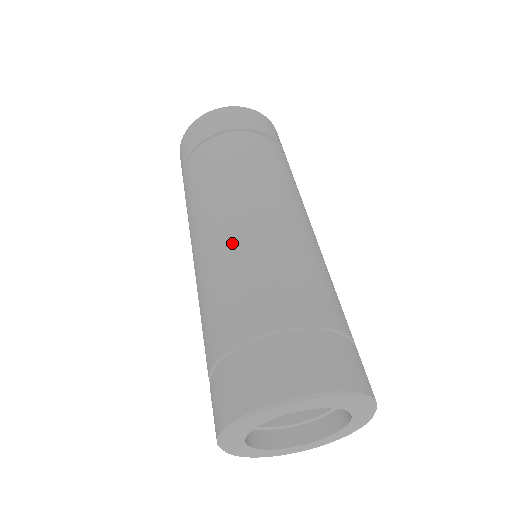
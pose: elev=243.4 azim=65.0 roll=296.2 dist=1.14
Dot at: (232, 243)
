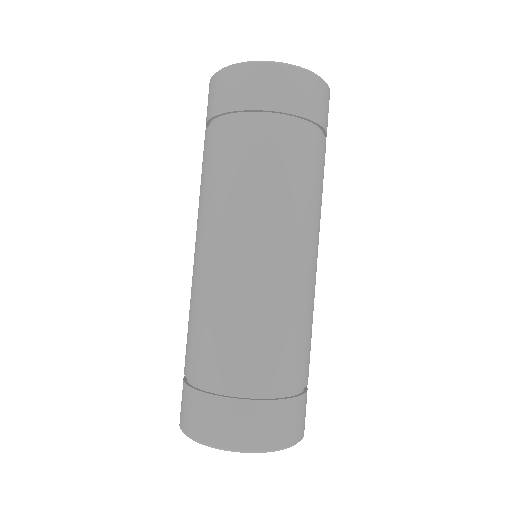
Dot at: (254, 284)
